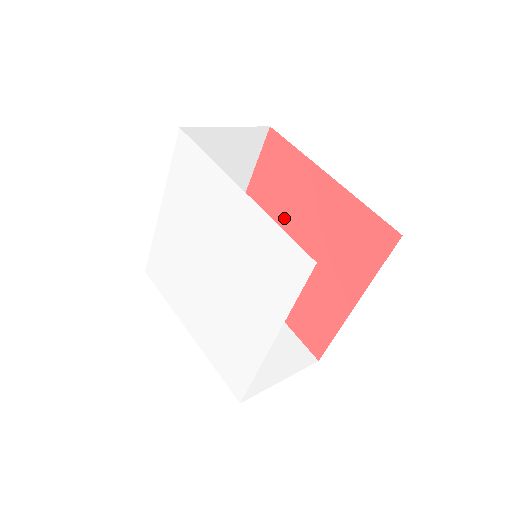
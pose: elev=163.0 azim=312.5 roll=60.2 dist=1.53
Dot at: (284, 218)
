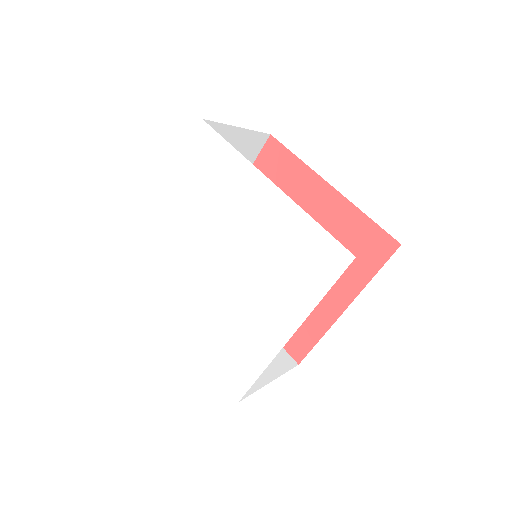
Dot at: occluded
